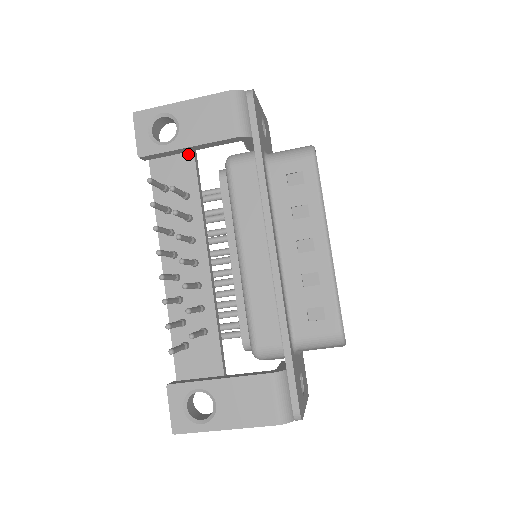
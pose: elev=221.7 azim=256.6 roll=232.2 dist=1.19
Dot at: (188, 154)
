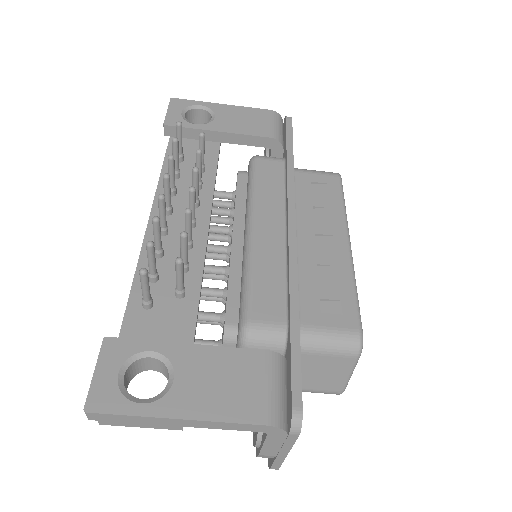
Dot at: (214, 143)
